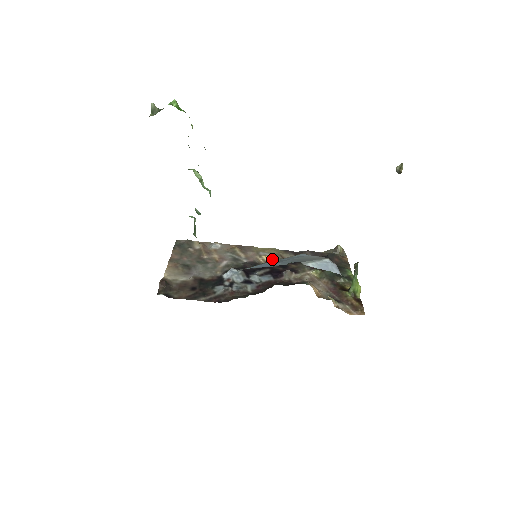
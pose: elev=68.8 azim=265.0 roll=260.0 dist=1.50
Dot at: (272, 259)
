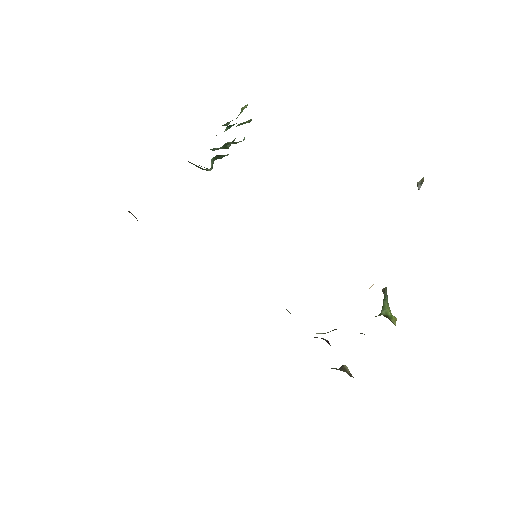
Dot at: occluded
